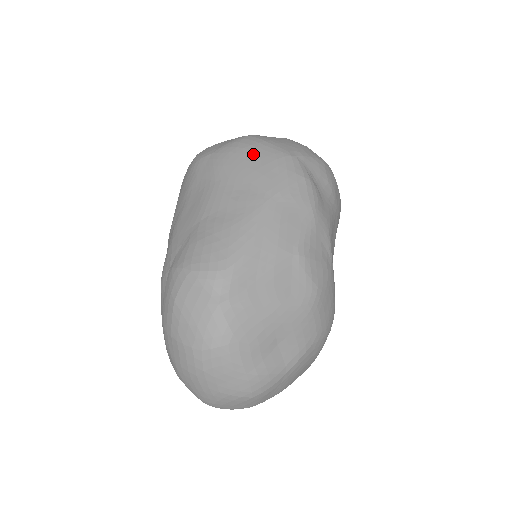
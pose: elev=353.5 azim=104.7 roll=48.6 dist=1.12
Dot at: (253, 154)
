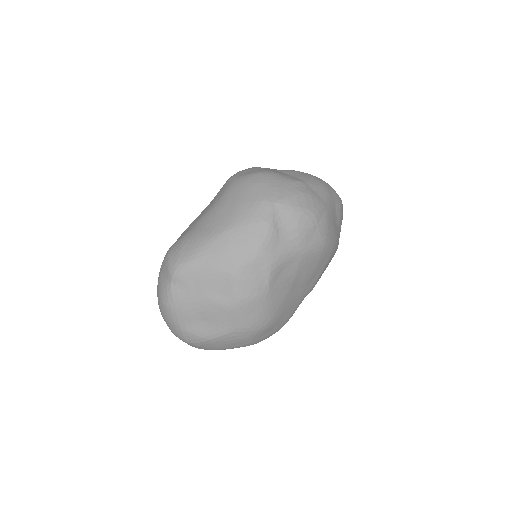
Dot at: (246, 191)
